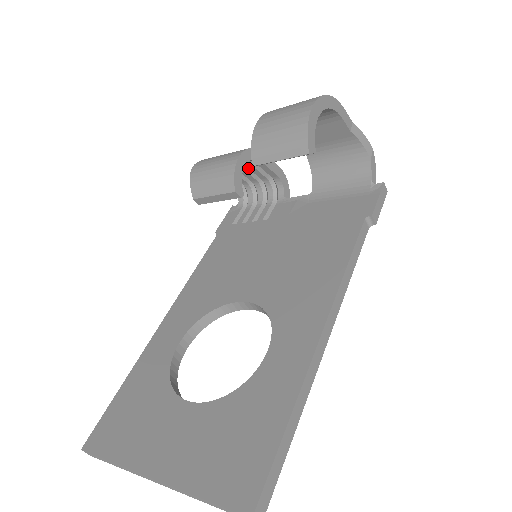
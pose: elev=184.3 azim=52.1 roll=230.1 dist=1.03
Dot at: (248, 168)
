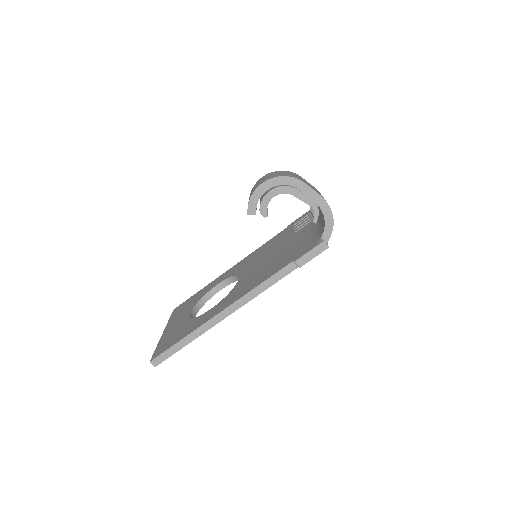
Dot at: occluded
